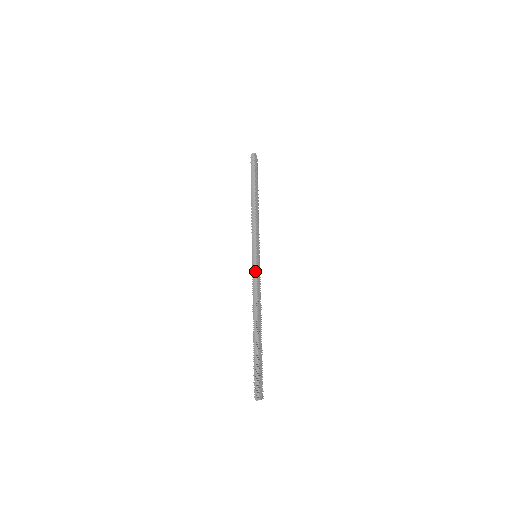
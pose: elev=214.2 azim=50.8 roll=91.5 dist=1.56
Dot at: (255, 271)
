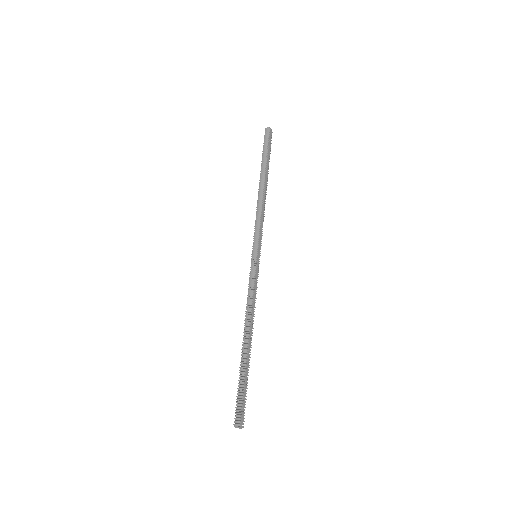
Dot at: (253, 275)
